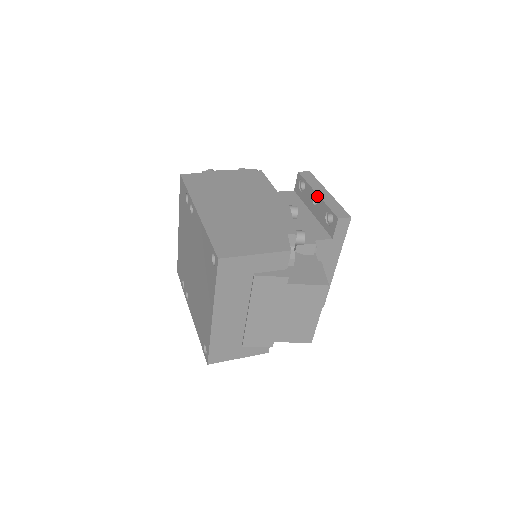
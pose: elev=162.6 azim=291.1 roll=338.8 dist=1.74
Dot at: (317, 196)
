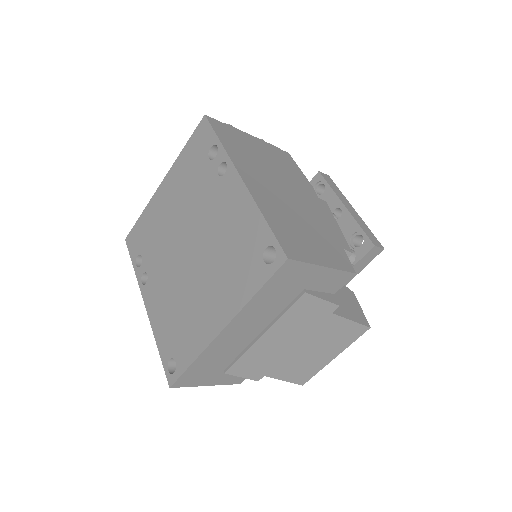
Dot at: (345, 209)
